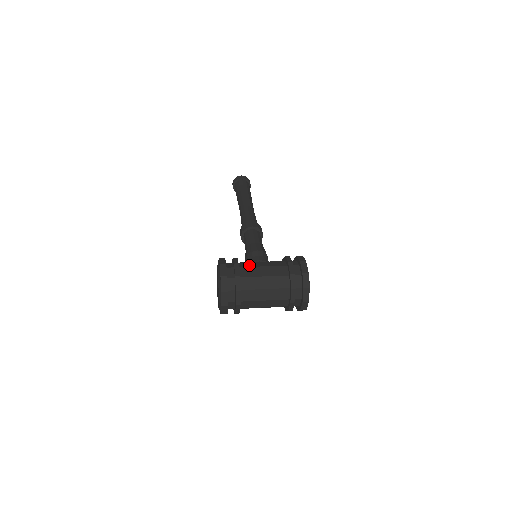
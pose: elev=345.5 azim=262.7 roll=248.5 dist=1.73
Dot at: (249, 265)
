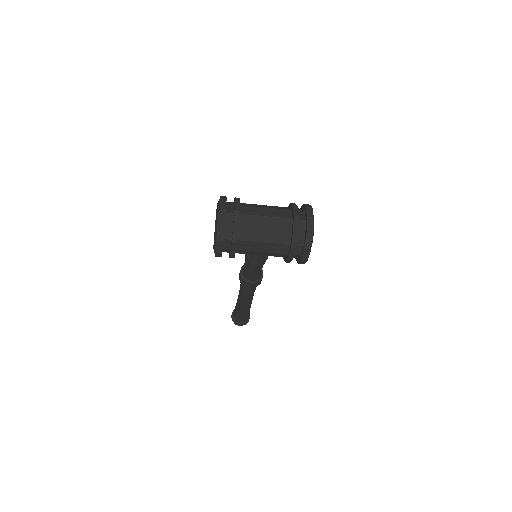
Dot at: occluded
